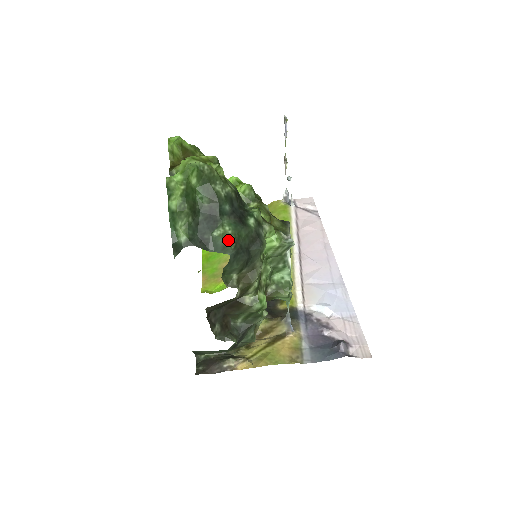
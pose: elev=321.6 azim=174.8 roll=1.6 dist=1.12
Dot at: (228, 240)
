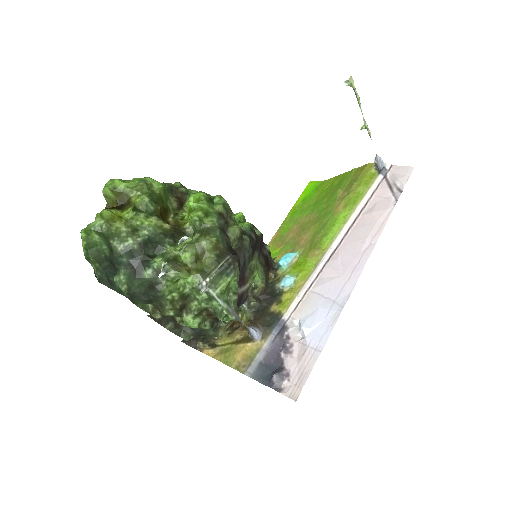
Dot at: (122, 287)
